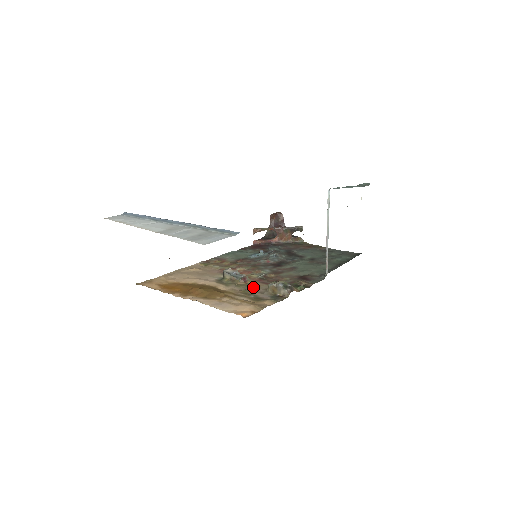
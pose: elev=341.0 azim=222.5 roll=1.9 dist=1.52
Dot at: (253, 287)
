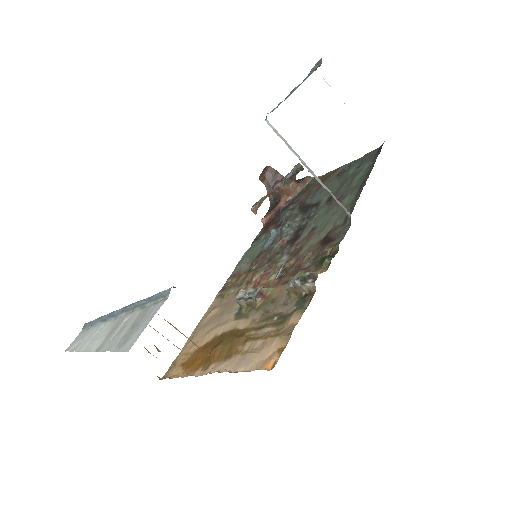
Dot at: (273, 300)
